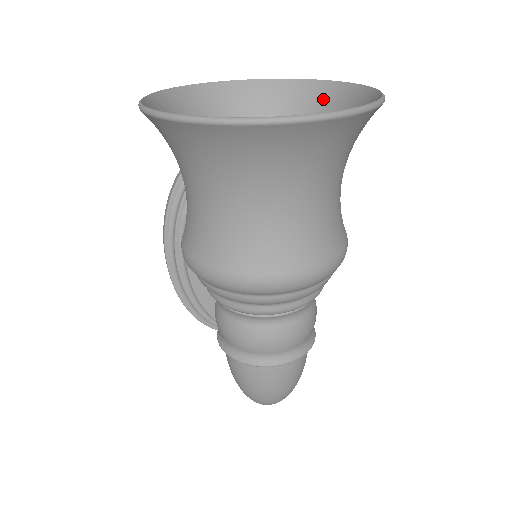
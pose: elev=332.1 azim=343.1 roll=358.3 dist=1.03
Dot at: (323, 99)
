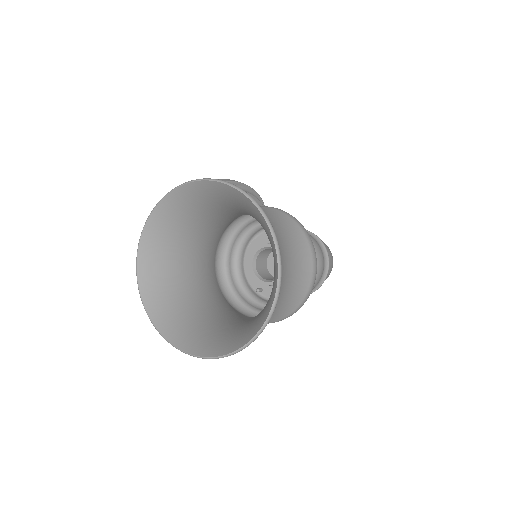
Dot at: (201, 194)
